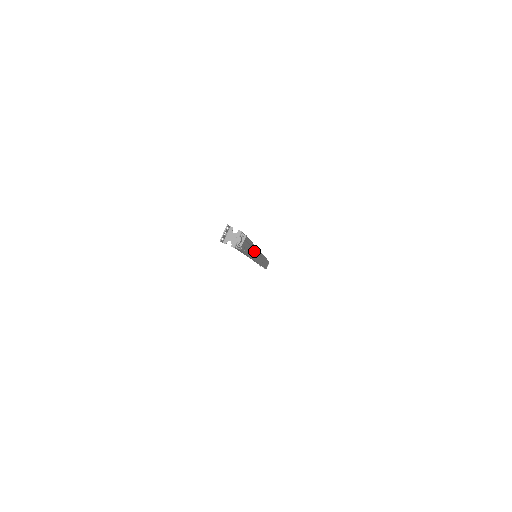
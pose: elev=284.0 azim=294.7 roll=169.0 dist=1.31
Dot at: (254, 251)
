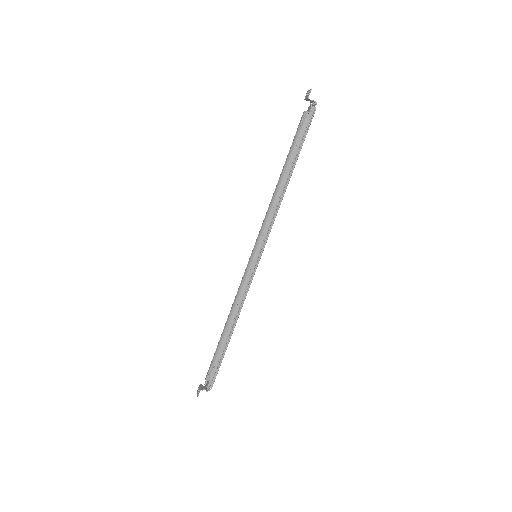
Dot at: (237, 316)
